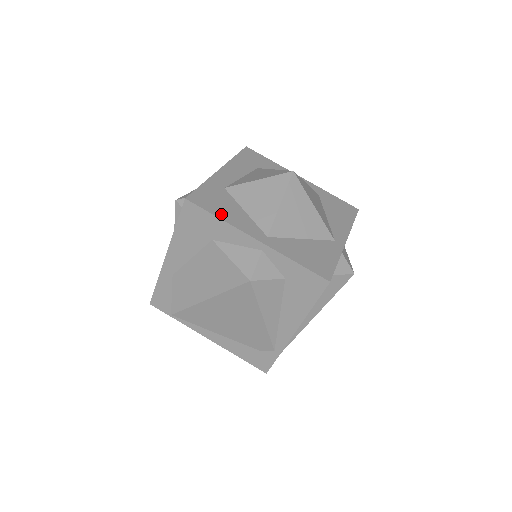
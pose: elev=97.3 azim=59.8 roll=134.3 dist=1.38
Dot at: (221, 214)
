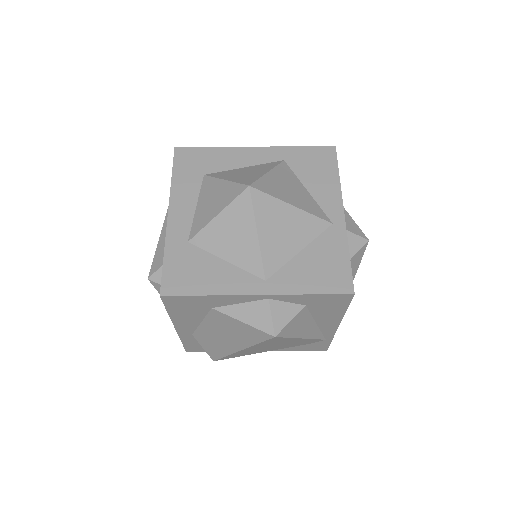
Dot at: (205, 288)
